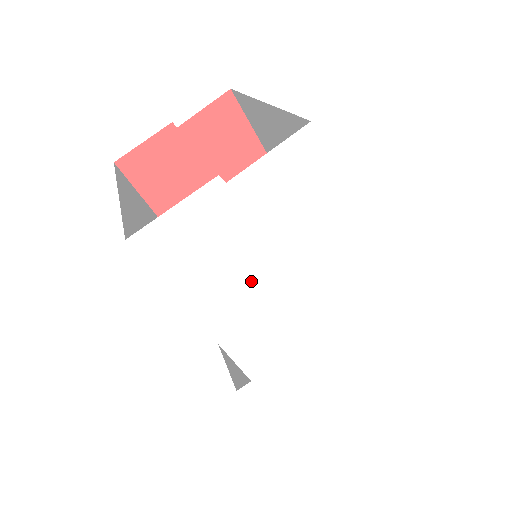
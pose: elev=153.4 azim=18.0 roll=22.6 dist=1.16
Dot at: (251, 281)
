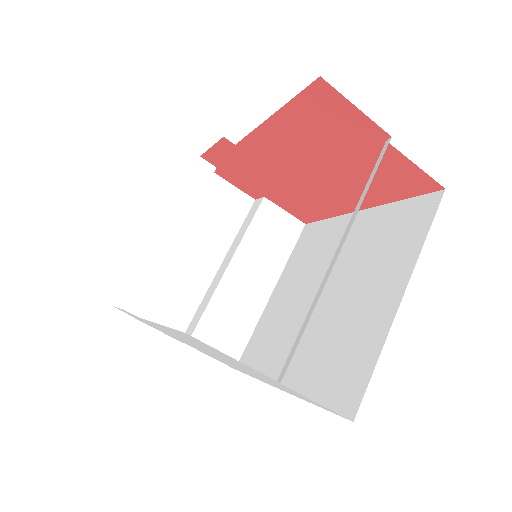
Dot at: (210, 351)
